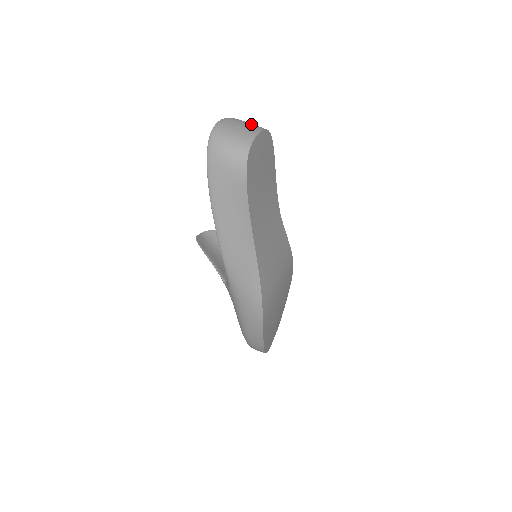
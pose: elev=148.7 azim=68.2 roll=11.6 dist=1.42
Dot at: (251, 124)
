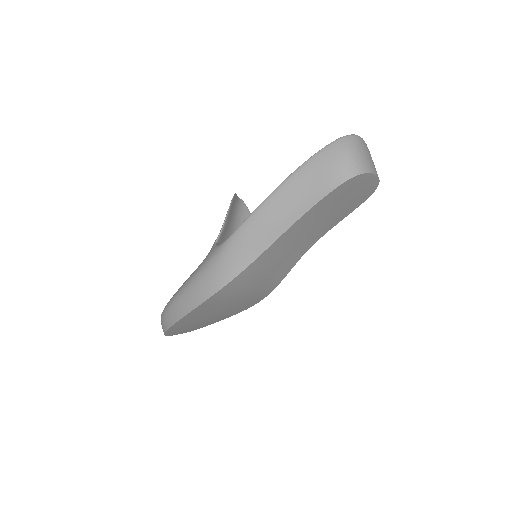
Dot at: occluded
